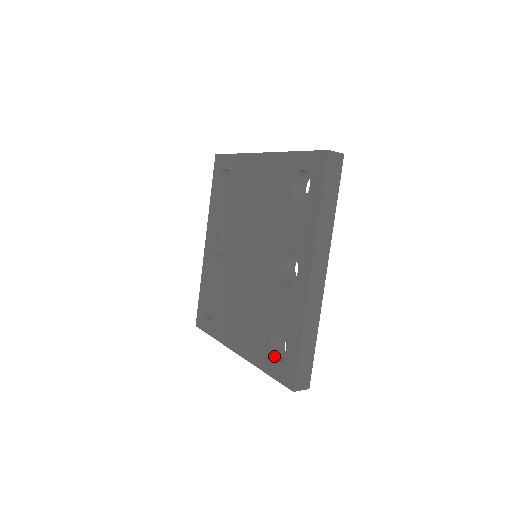
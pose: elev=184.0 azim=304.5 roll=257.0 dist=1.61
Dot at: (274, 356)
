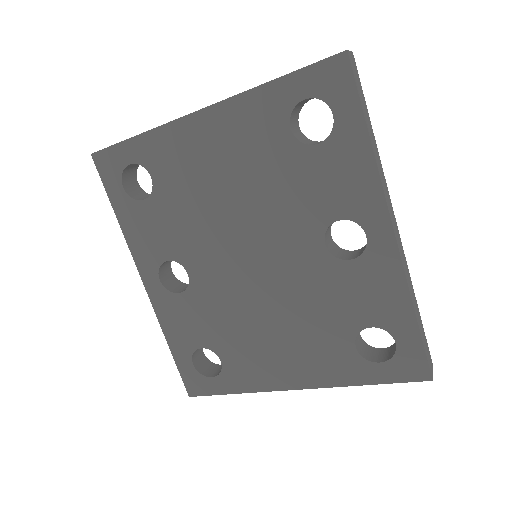
Dot at: (370, 358)
